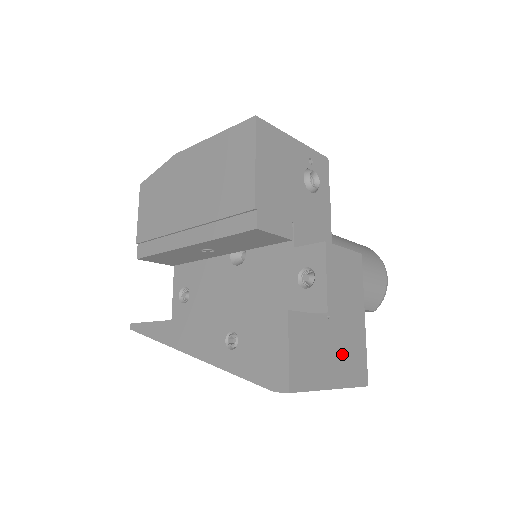
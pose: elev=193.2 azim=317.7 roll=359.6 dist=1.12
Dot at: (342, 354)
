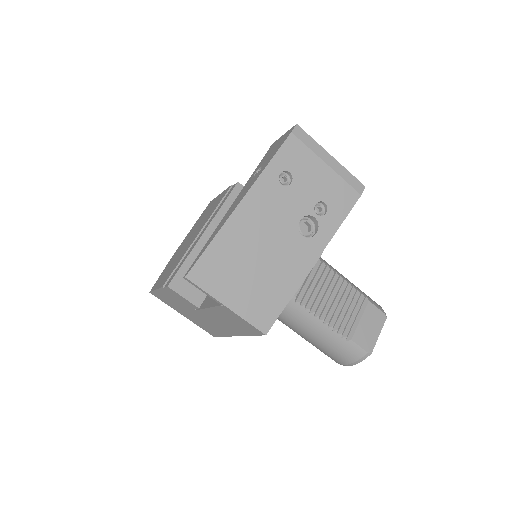
Dot at: occluded
